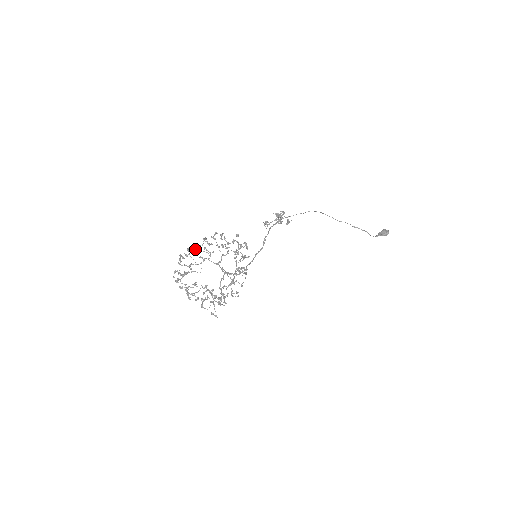
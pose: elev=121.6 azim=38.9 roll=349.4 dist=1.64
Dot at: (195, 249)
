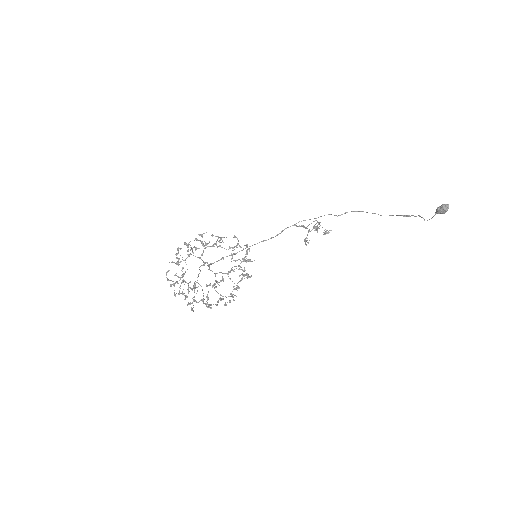
Dot at: (192, 252)
